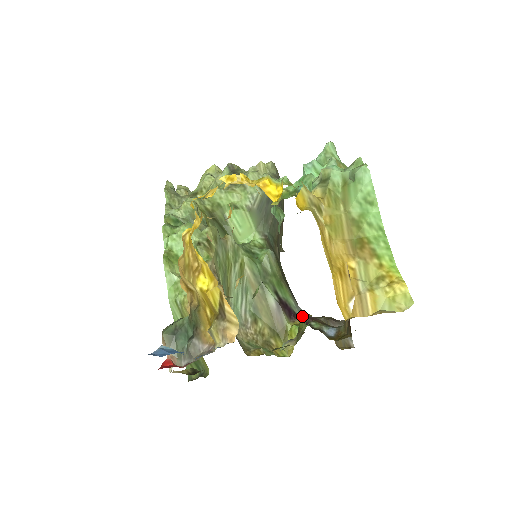
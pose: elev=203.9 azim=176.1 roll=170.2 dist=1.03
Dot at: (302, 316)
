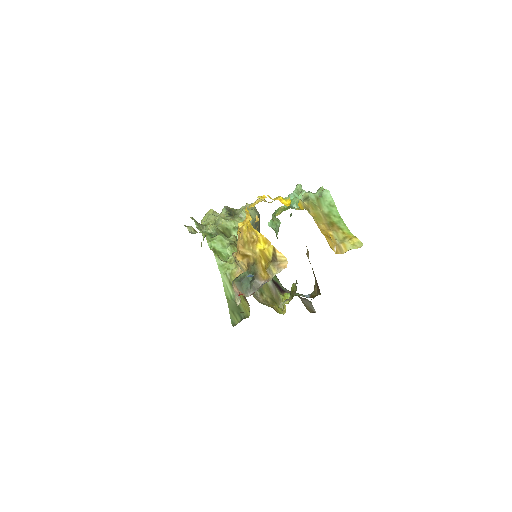
Dot at: (293, 284)
